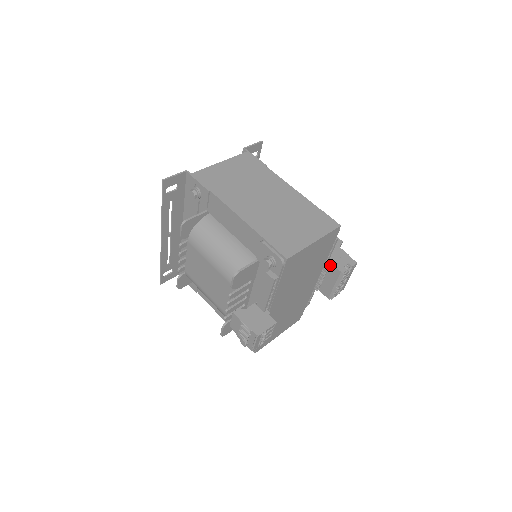
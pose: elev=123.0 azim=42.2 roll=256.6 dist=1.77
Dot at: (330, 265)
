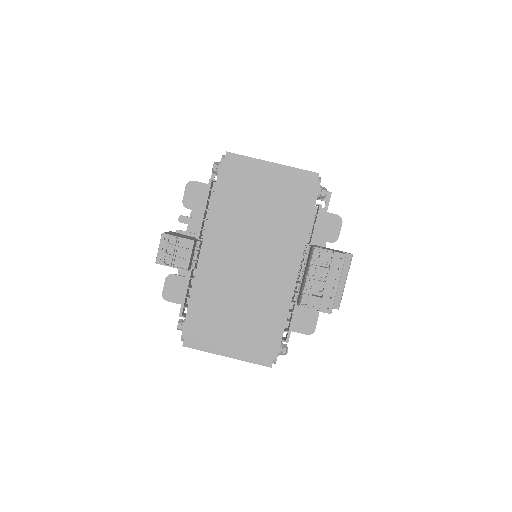
Dot at: (310, 248)
